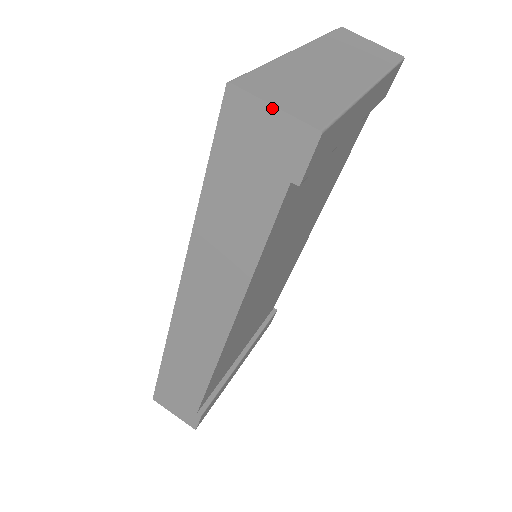
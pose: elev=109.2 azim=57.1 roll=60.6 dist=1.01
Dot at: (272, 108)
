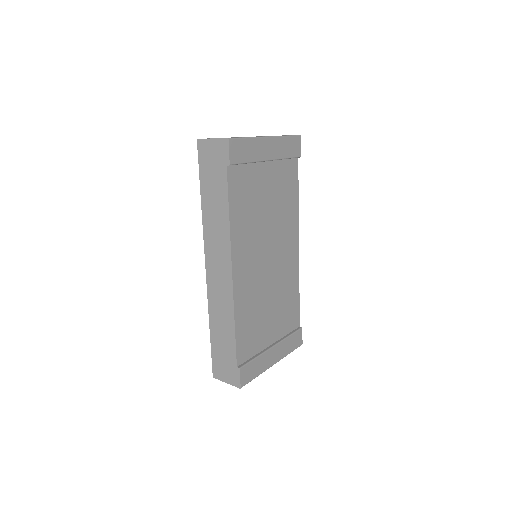
Dot at: (212, 140)
